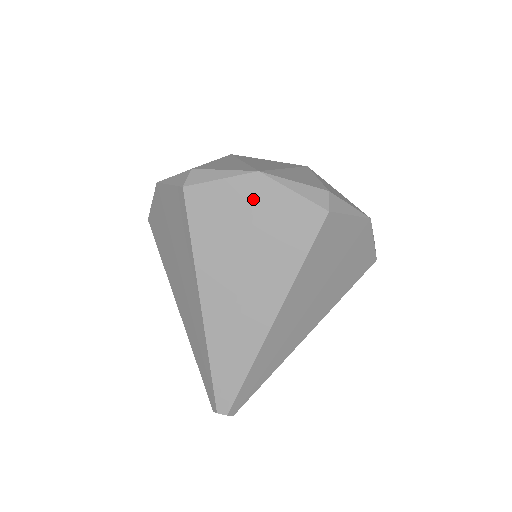
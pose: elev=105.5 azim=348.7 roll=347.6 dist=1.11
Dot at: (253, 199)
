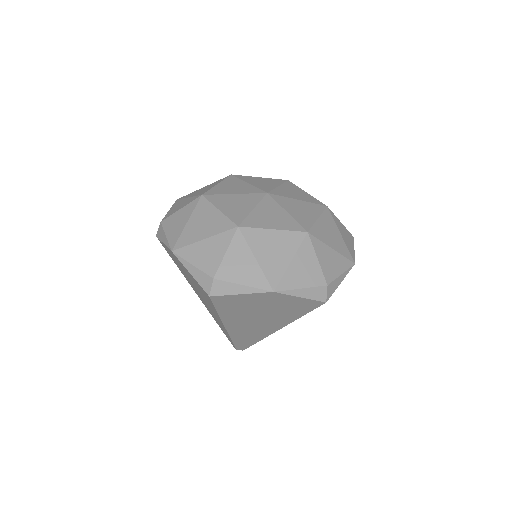
Dot at: (180, 264)
